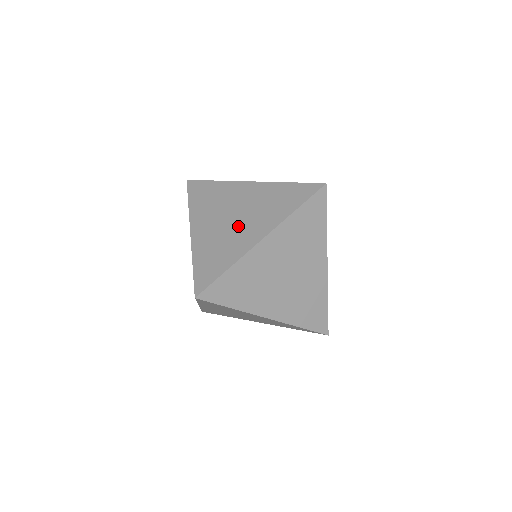
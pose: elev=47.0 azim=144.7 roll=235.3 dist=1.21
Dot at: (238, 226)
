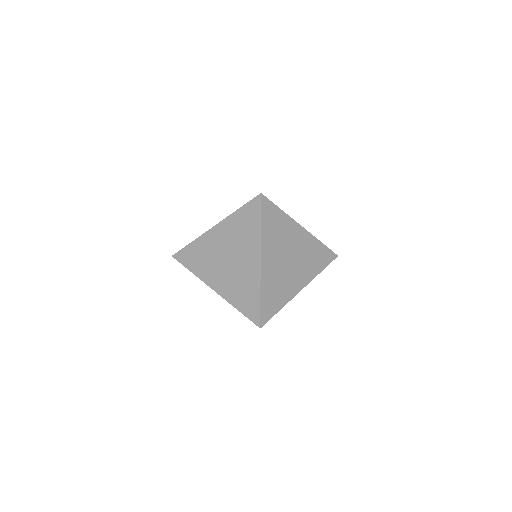
Dot at: (291, 271)
